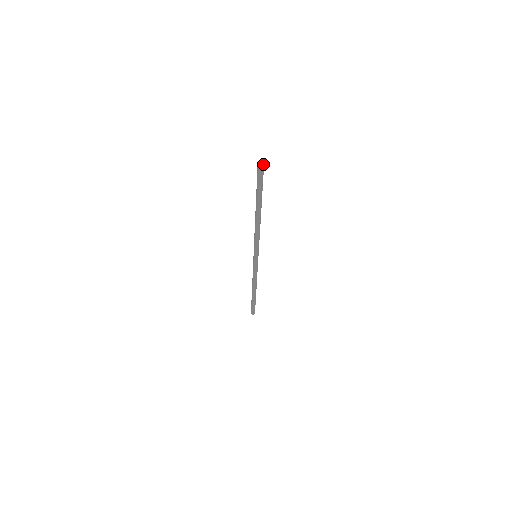
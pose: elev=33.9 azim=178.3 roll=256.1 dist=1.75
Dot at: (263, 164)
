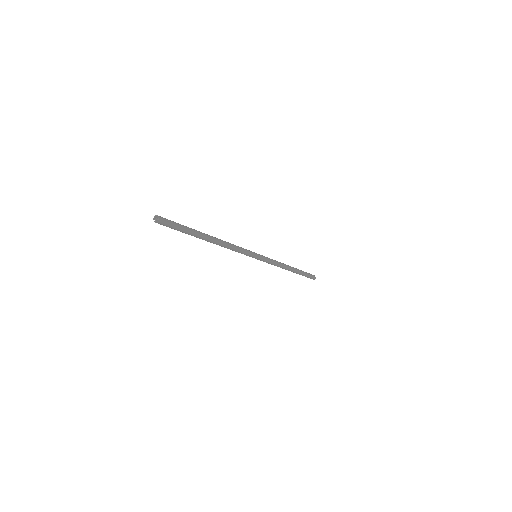
Dot at: (158, 217)
